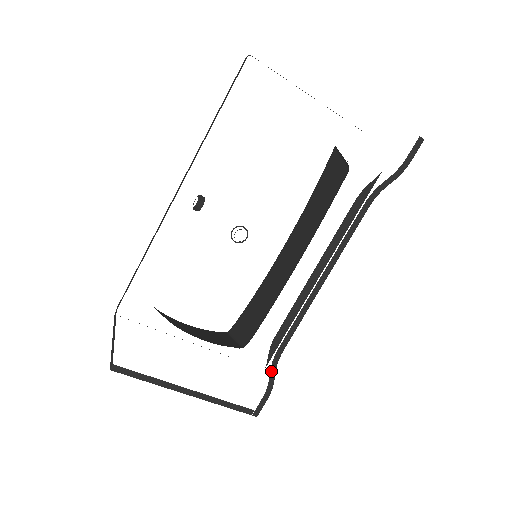
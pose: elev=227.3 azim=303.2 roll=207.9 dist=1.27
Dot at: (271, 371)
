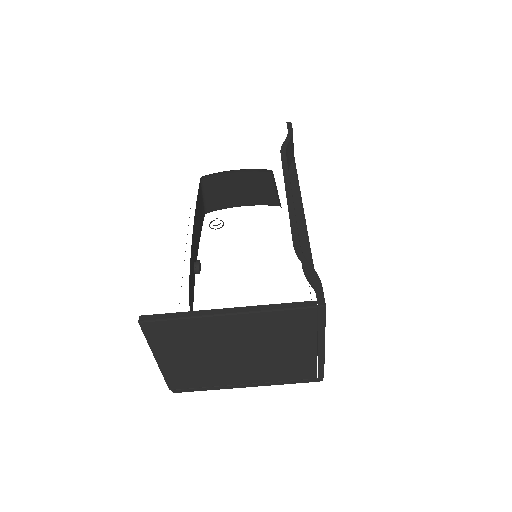
Dot at: (302, 262)
